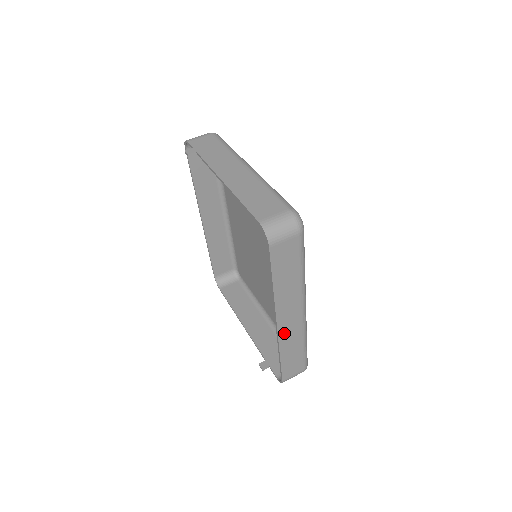
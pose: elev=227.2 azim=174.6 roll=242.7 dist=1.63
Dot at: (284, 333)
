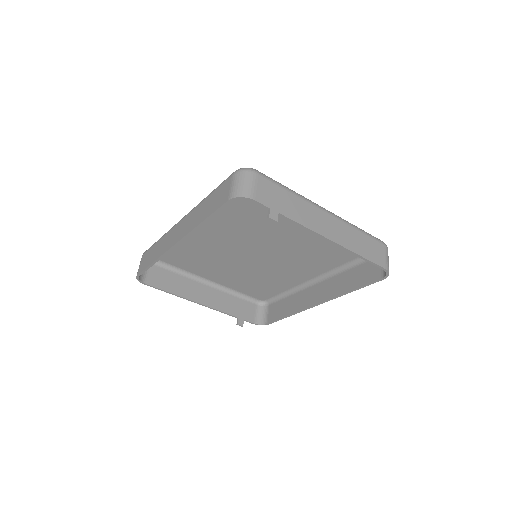
Dot at: (308, 304)
